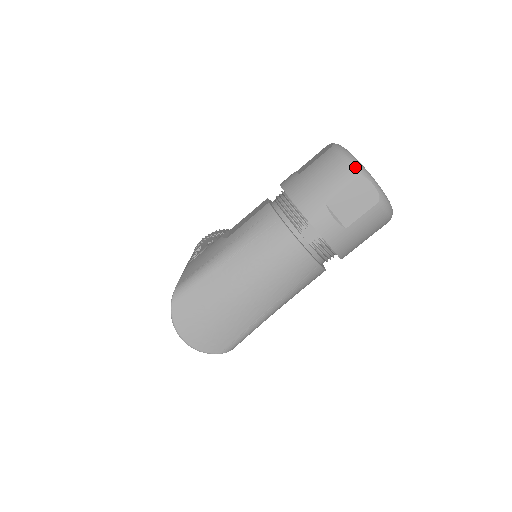
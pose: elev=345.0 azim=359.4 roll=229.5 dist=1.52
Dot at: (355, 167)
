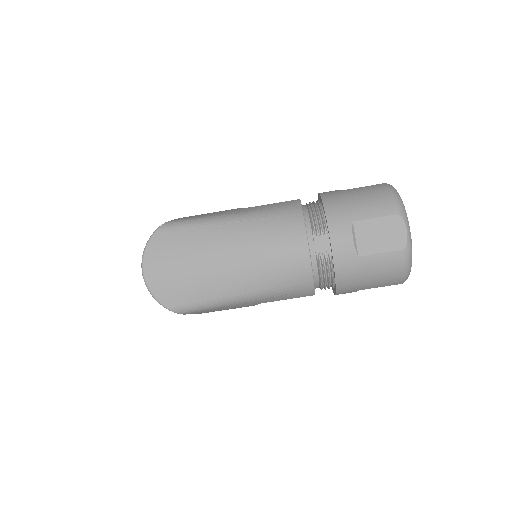
Dot at: (398, 205)
